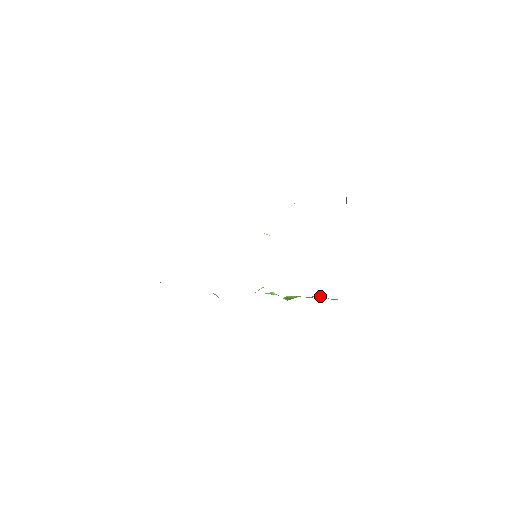
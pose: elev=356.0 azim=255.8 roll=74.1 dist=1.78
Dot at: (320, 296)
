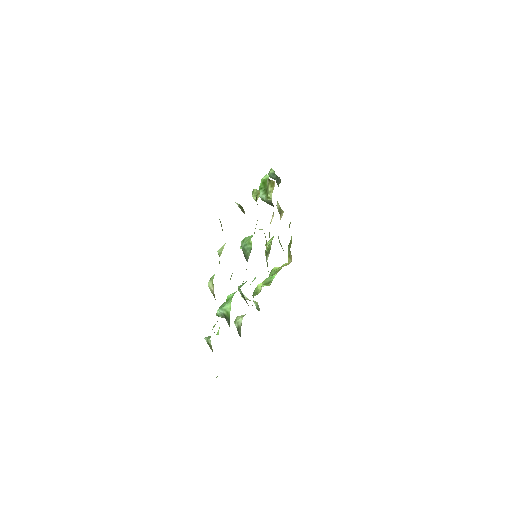
Dot at: (275, 269)
